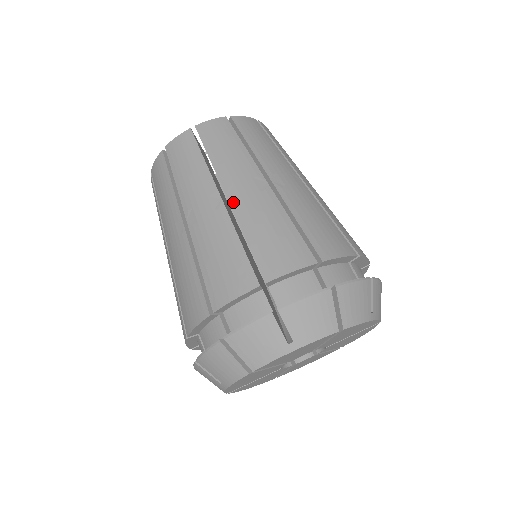
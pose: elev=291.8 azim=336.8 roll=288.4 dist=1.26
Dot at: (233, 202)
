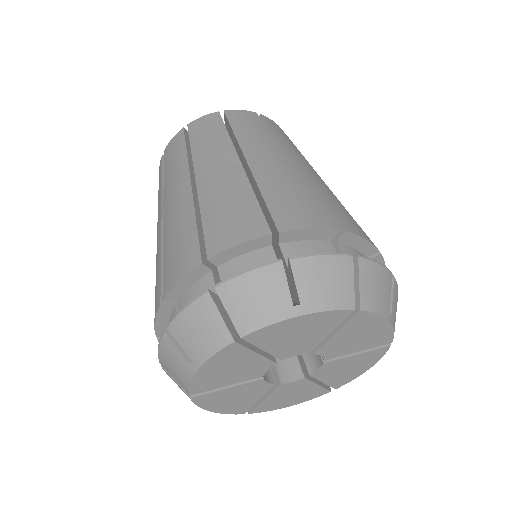
Dot at: (253, 166)
